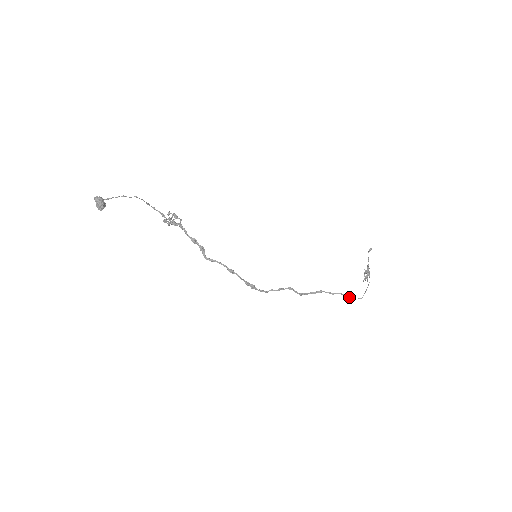
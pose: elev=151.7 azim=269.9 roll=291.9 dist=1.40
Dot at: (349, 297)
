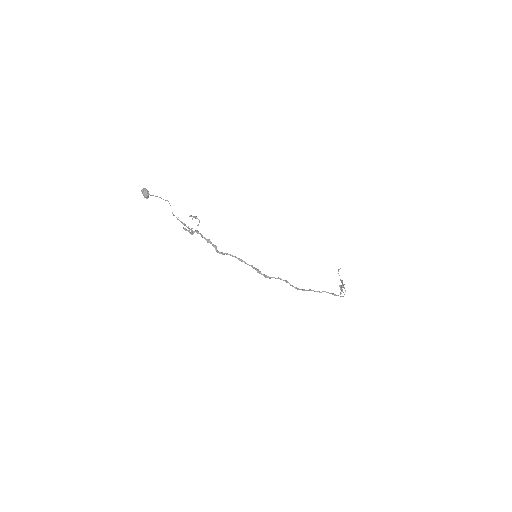
Dot at: (333, 294)
